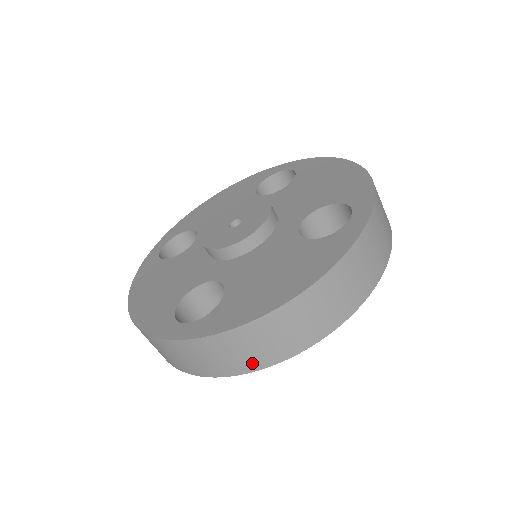
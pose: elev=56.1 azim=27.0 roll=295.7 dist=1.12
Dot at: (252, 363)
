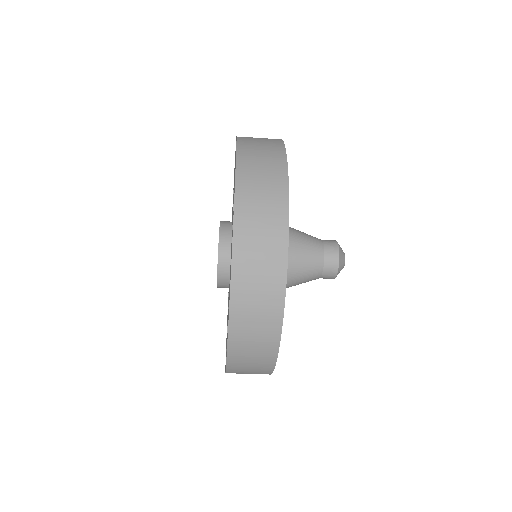
Dot at: (269, 347)
